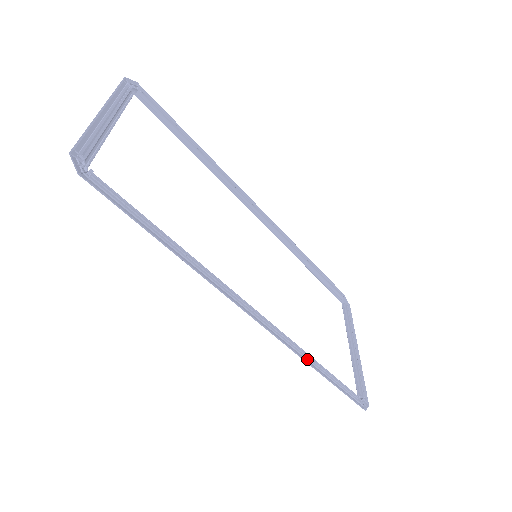
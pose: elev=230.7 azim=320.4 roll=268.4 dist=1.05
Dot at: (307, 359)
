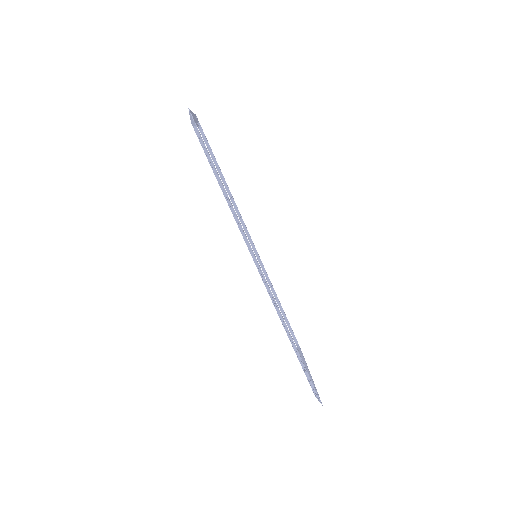
Dot at: occluded
